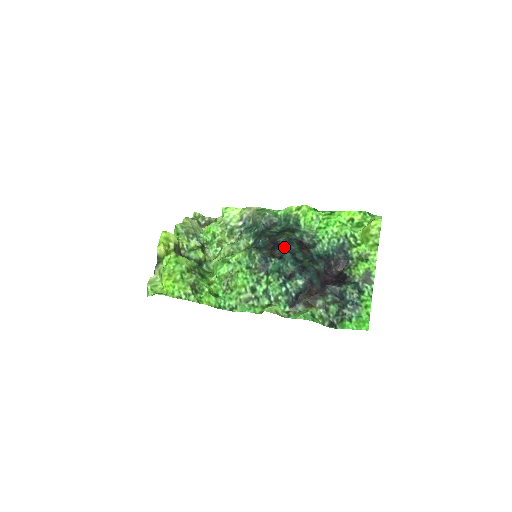
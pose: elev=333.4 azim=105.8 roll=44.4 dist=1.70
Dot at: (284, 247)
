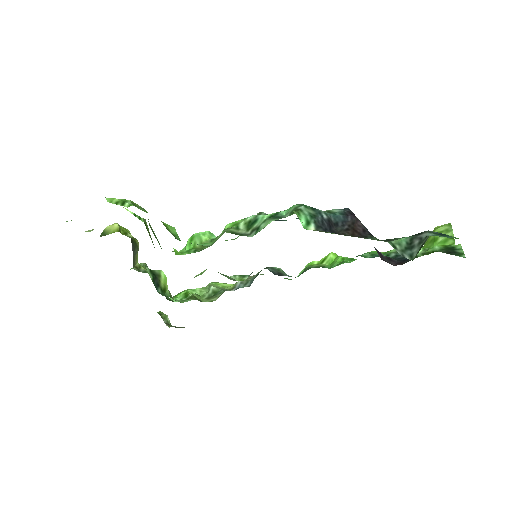
Dot at: occluded
